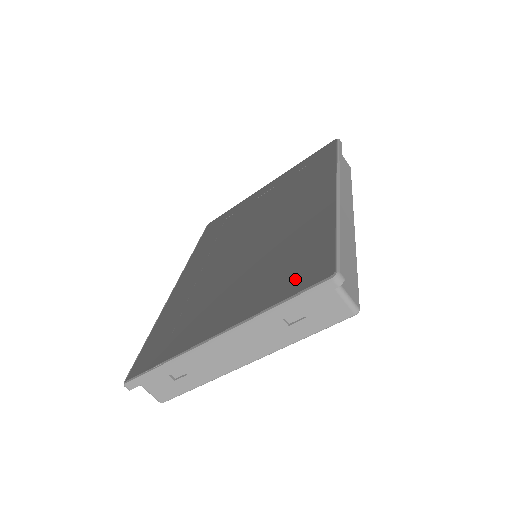
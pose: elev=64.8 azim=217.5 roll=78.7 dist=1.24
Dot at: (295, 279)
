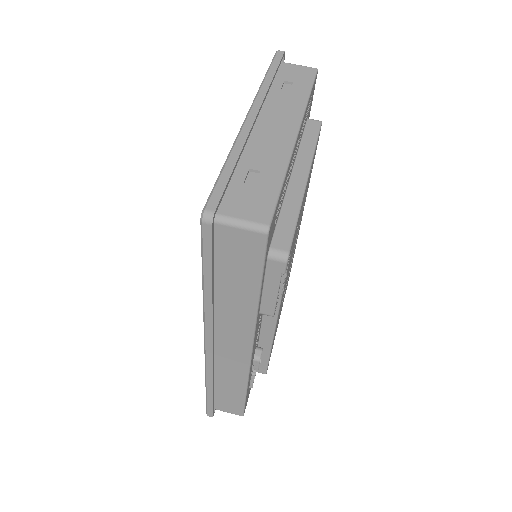
Dot at: occluded
